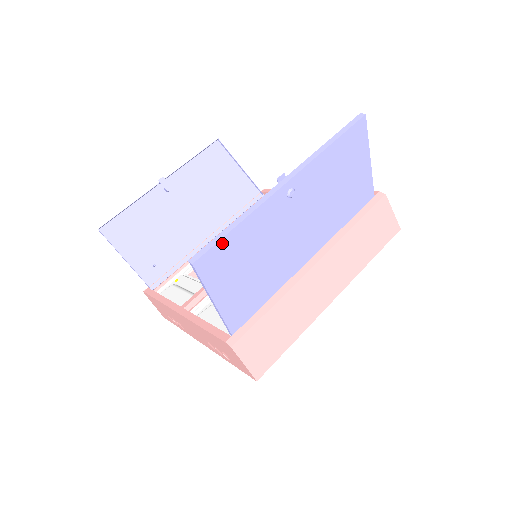
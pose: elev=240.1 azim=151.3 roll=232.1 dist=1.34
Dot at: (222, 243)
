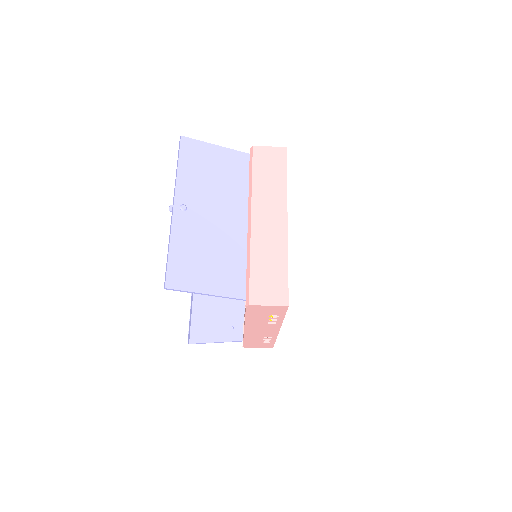
Dot at: (171, 265)
